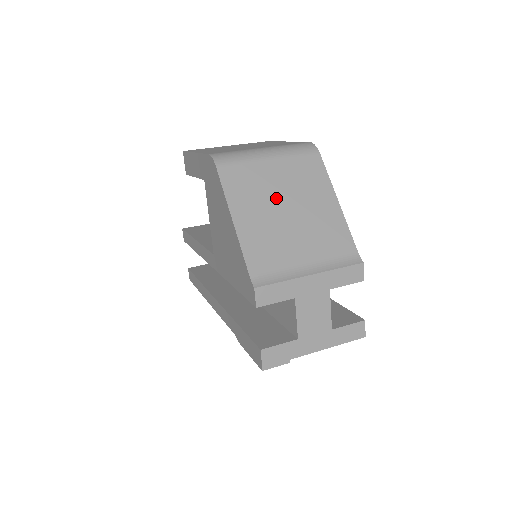
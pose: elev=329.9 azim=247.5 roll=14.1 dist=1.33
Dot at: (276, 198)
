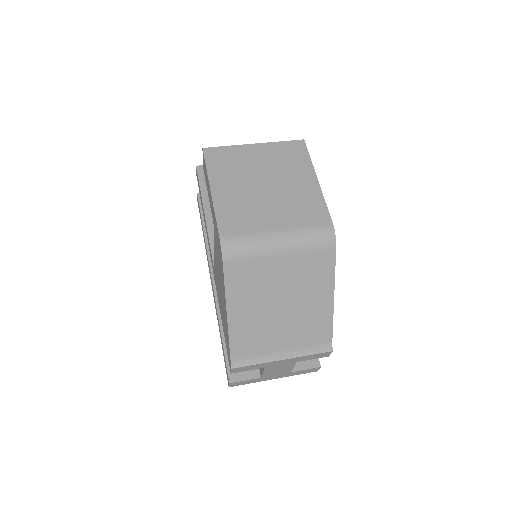
Dot at: (274, 294)
